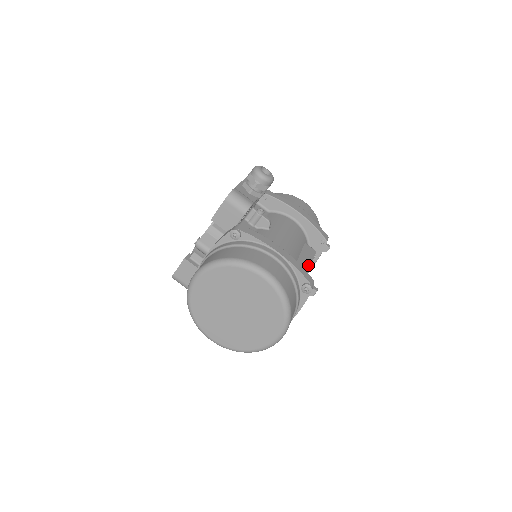
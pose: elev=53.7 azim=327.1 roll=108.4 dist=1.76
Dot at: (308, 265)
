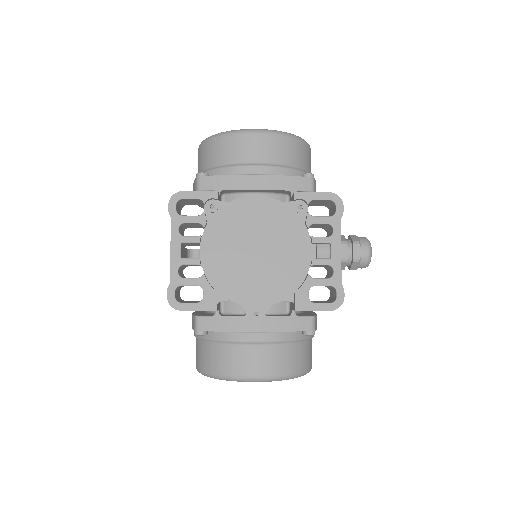
Dot at: occluded
